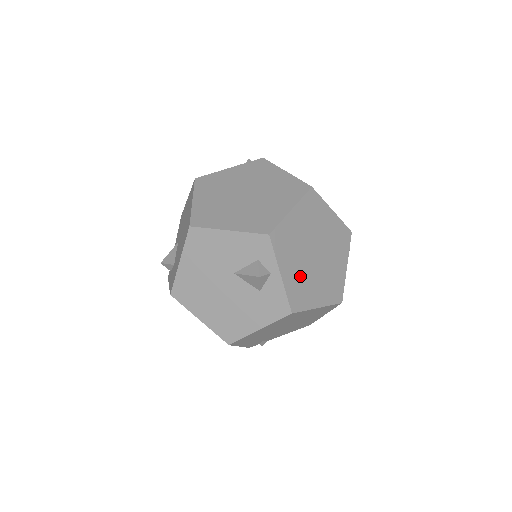
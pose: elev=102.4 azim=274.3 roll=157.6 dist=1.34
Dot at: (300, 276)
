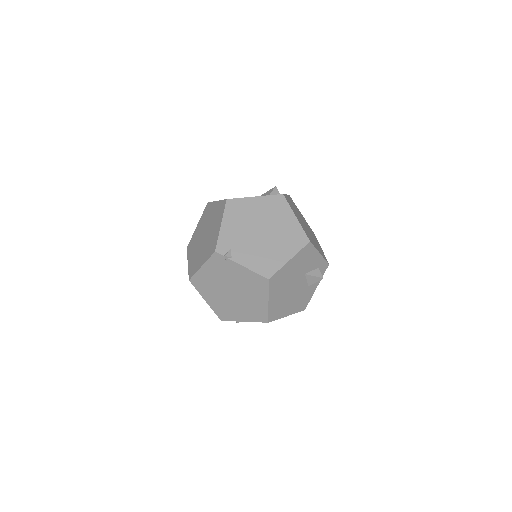
Dot at: (294, 209)
